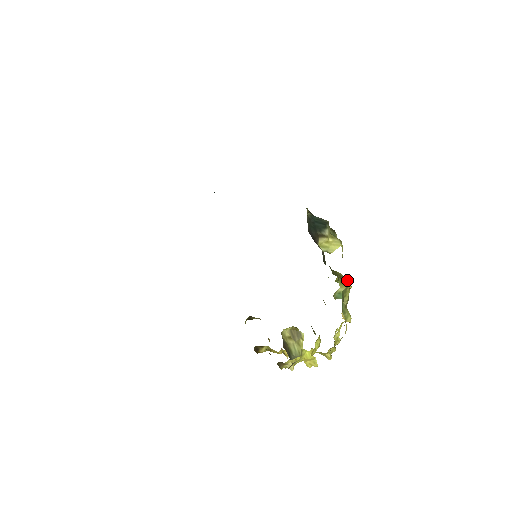
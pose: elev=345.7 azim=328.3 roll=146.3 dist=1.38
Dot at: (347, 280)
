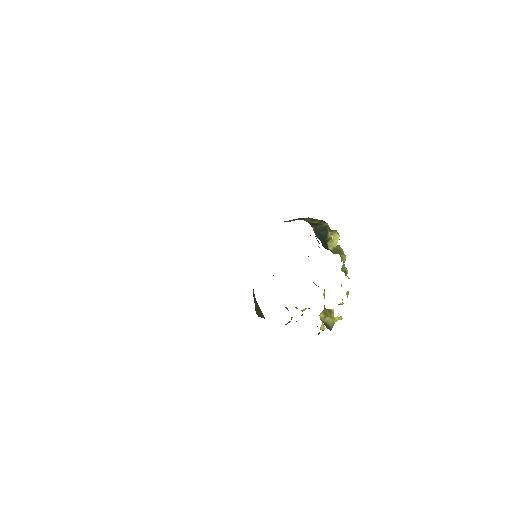
Dot at: (339, 247)
